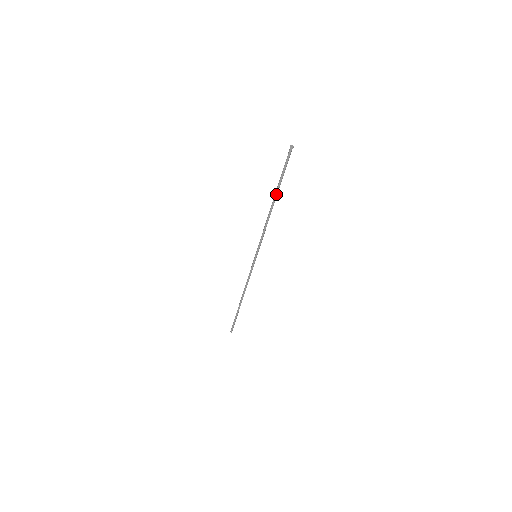
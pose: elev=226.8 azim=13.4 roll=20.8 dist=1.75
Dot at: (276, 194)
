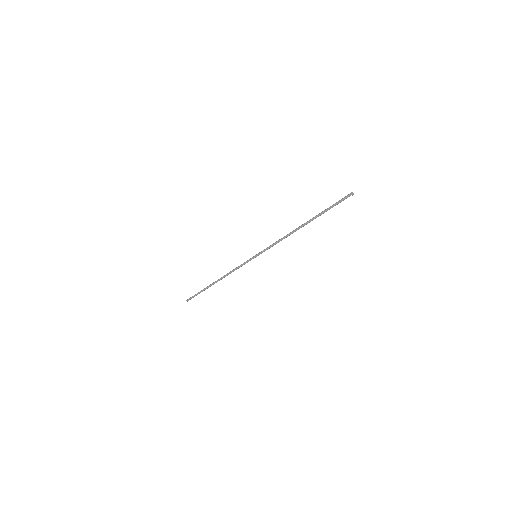
Dot at: occluded
